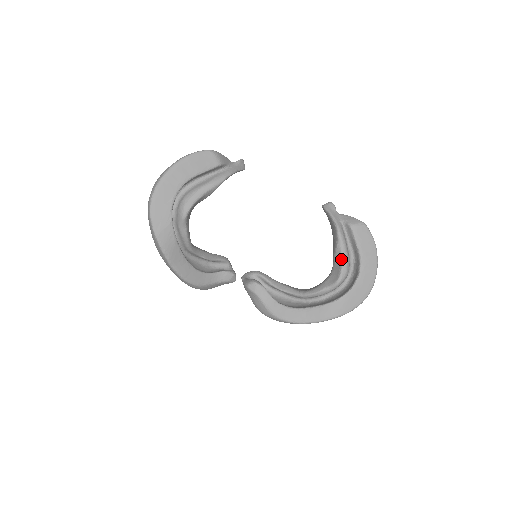
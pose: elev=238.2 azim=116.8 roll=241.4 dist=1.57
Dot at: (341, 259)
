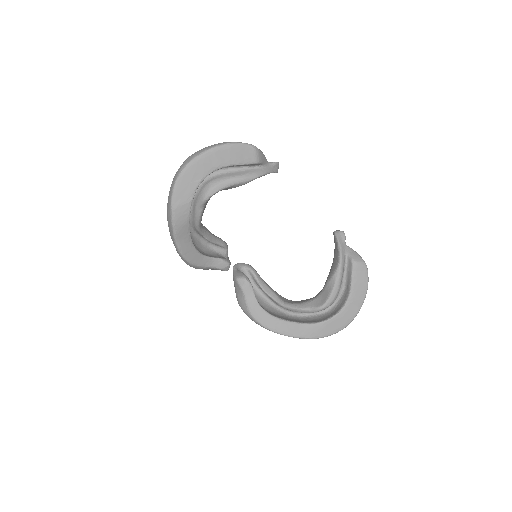
Dot at: (332, 289)
